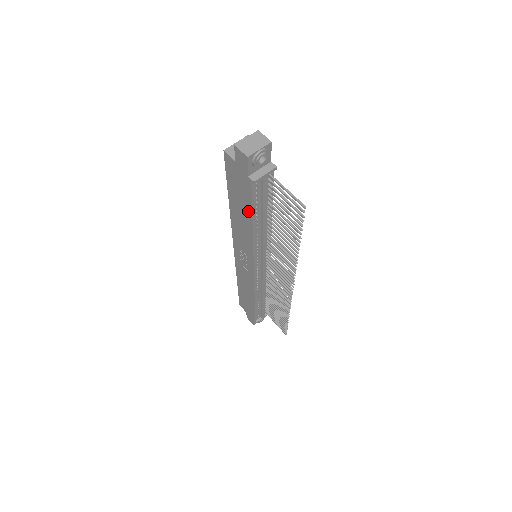
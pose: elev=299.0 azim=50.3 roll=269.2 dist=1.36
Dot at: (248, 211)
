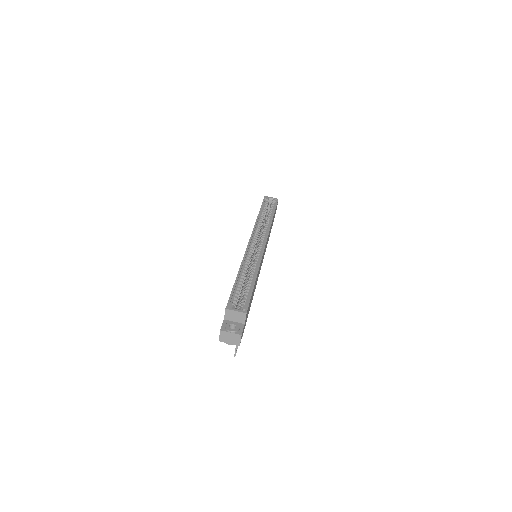
Dot at: occluded
